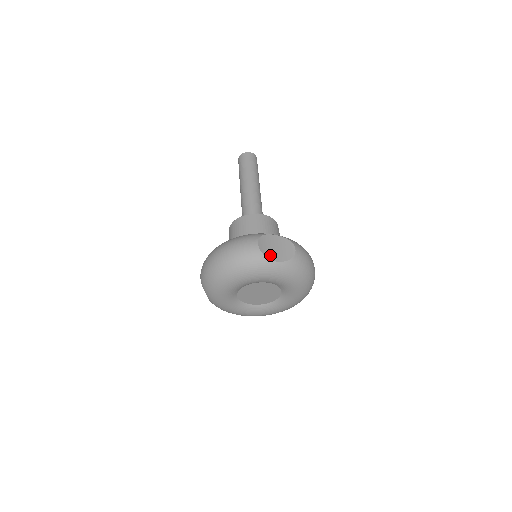
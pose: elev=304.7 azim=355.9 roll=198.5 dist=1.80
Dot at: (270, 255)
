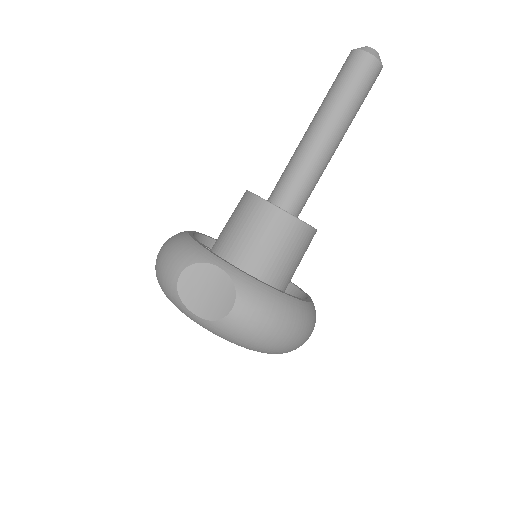
Dot at: (190, 299)
